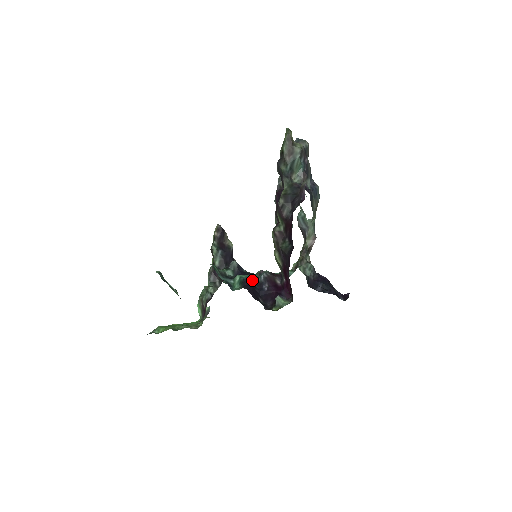
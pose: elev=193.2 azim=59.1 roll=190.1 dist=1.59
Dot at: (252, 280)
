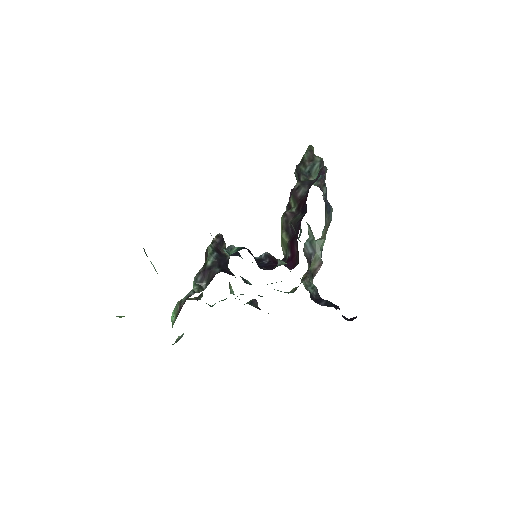
Dot at: occluded
